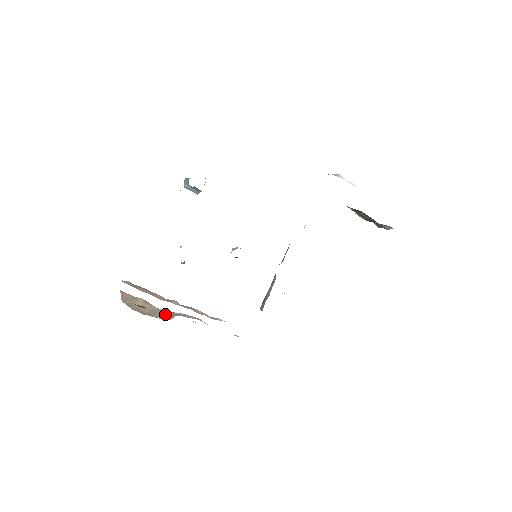
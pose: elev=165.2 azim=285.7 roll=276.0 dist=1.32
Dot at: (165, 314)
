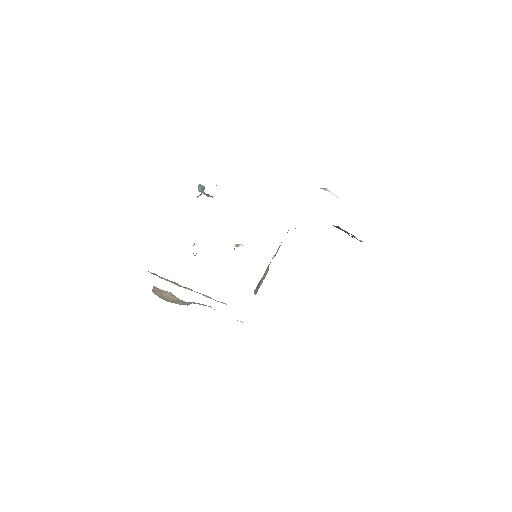
Dot at: (185, 302)
